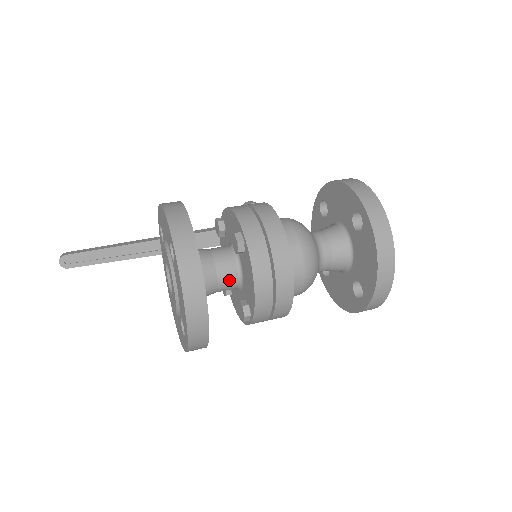
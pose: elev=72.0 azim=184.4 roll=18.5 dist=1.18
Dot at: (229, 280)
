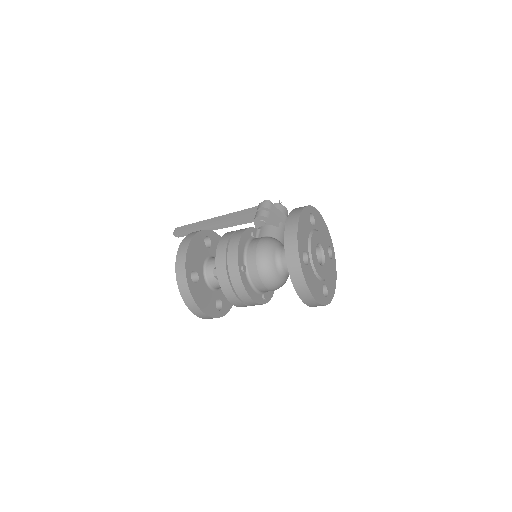
Dot at: occluded
